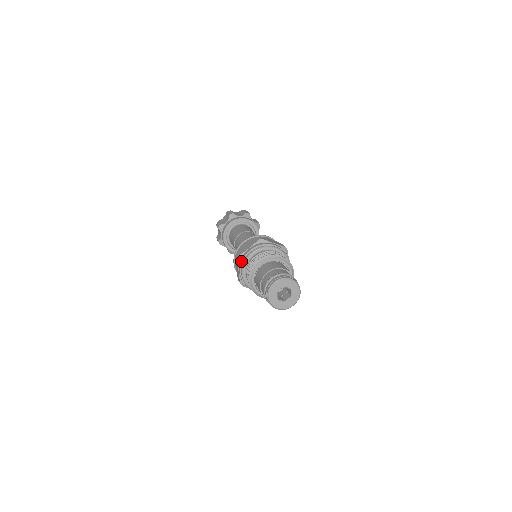
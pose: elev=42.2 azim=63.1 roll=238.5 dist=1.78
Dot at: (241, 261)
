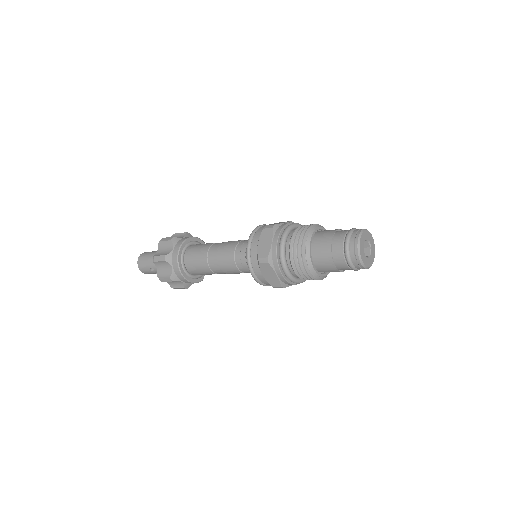
Dot at: (281, 228)
